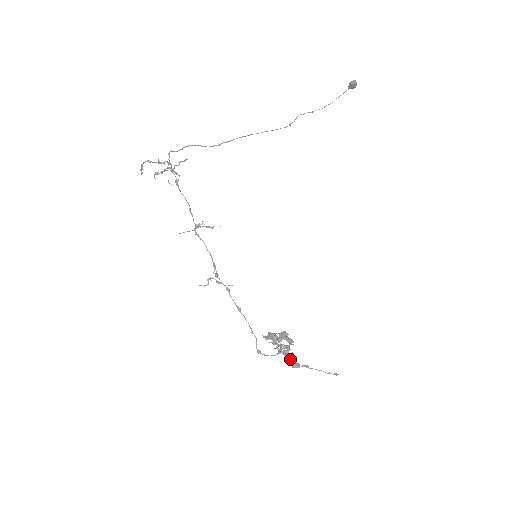
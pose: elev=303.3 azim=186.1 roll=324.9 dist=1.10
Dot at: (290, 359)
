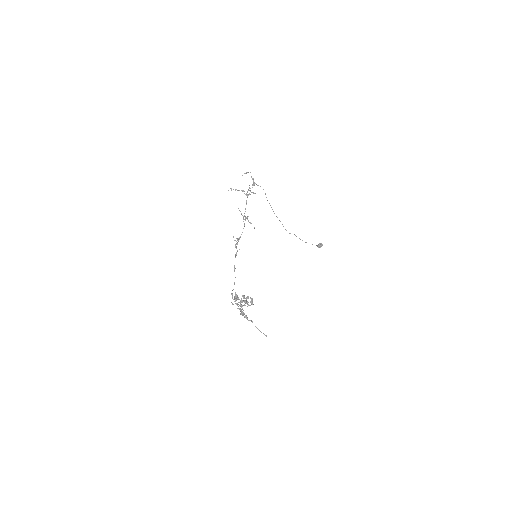
Dot at: (243, 313)
